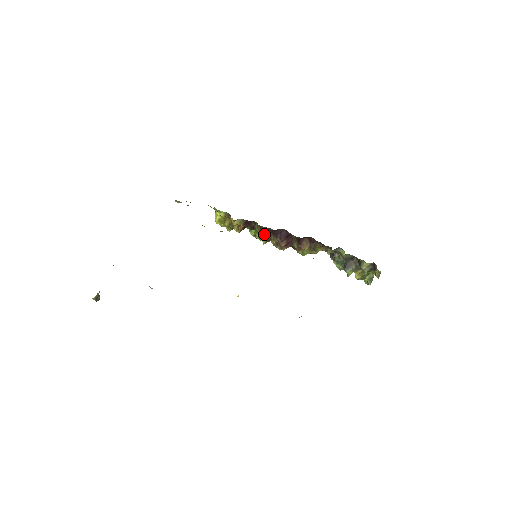
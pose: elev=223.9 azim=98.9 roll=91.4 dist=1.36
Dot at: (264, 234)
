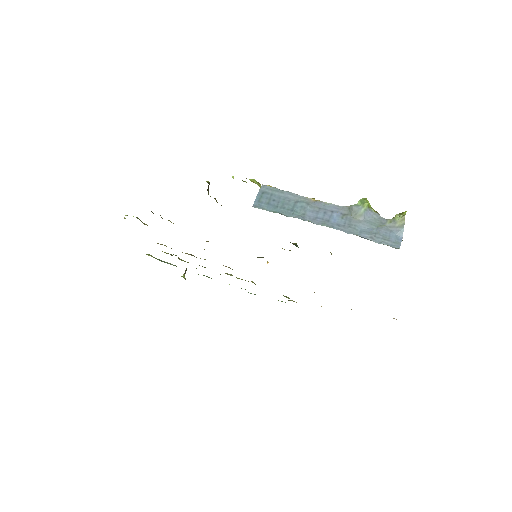
Dot at: occluded
